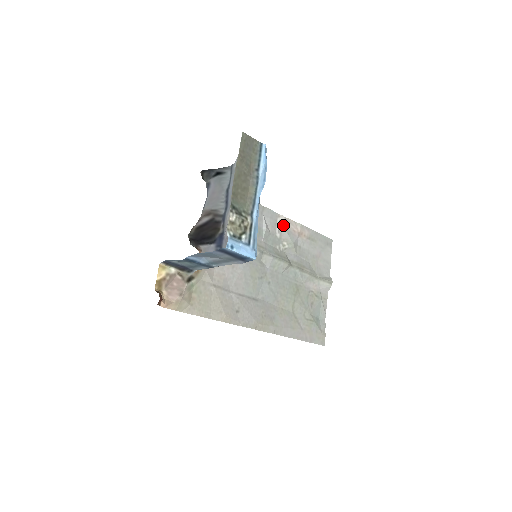
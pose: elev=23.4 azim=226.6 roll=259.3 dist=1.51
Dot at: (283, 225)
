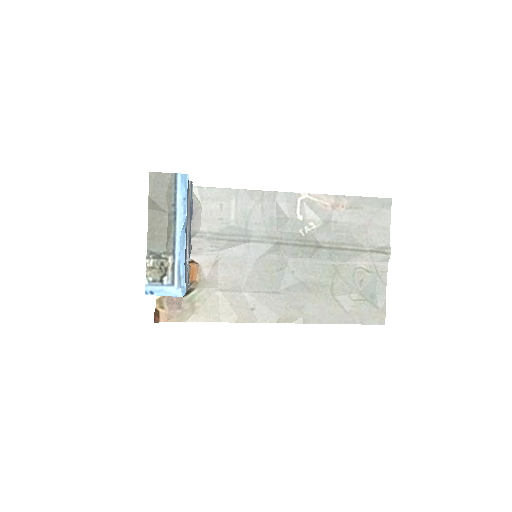
Dot at: (307, 204)
